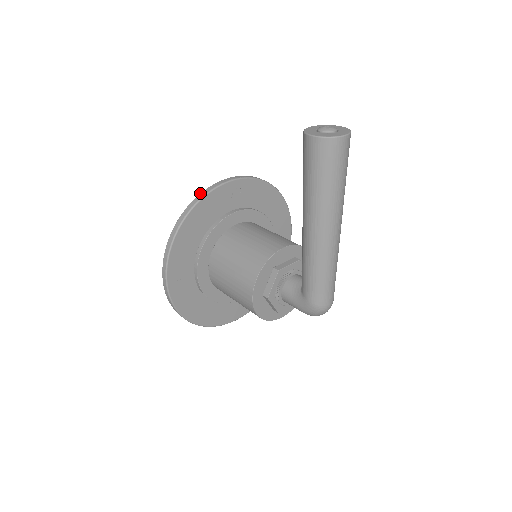
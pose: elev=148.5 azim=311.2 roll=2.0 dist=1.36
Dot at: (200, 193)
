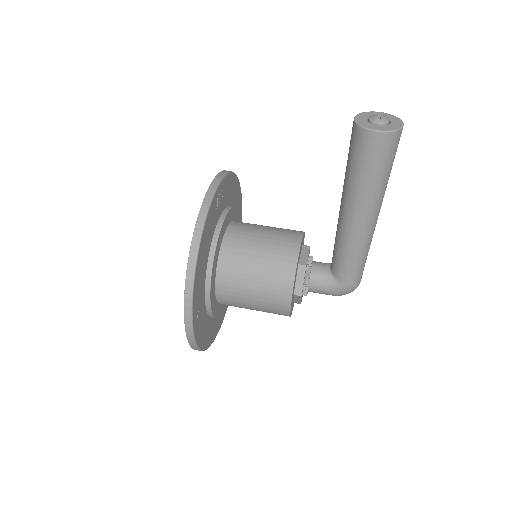
Dot at: occluded
